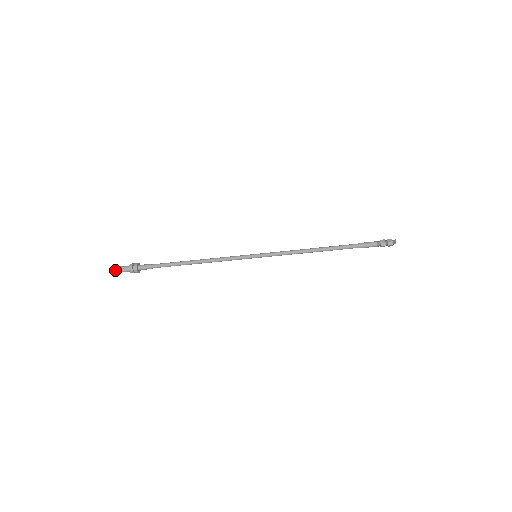
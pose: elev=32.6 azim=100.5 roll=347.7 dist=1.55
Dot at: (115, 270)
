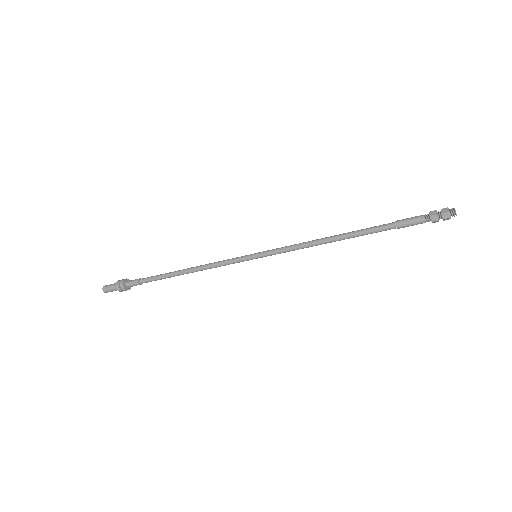
Dot at: occluded
